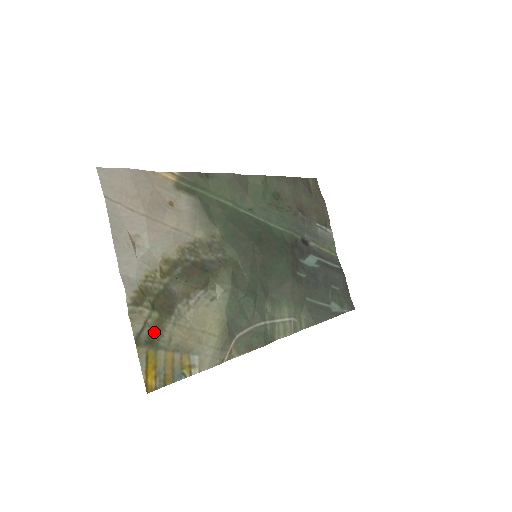
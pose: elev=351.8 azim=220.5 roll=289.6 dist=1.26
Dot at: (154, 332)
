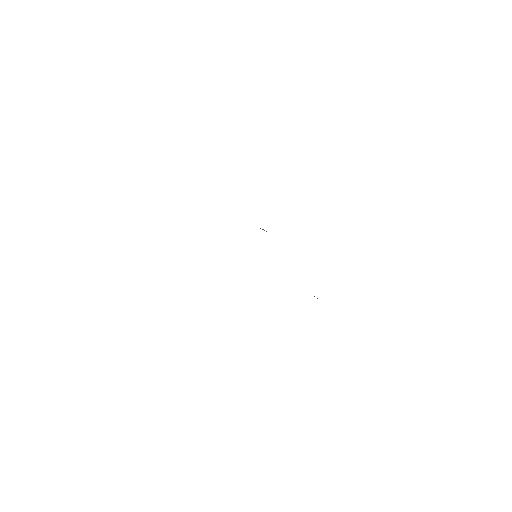
Dot at: occluded
